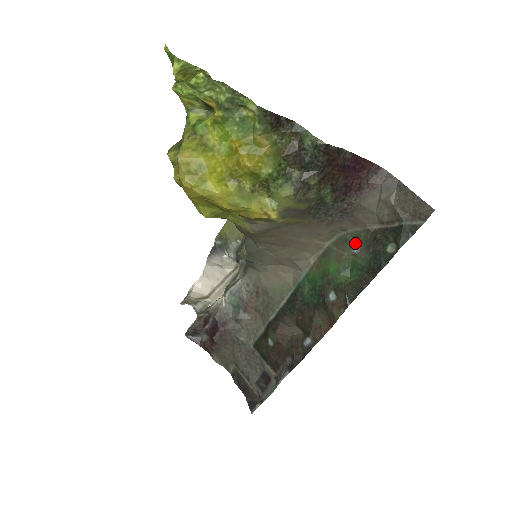
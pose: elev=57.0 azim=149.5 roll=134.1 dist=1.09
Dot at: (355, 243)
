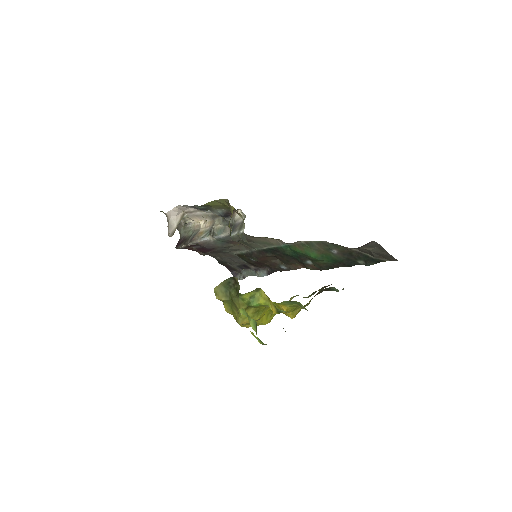
Dot at: (334, 249)
